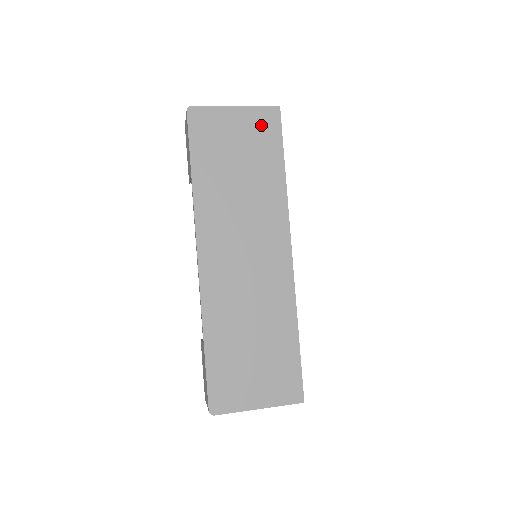
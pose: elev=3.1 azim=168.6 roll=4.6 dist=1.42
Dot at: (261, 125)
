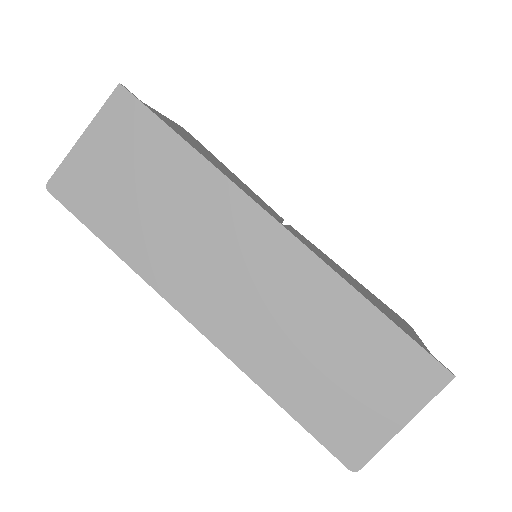
Dot at: (121, 125)
